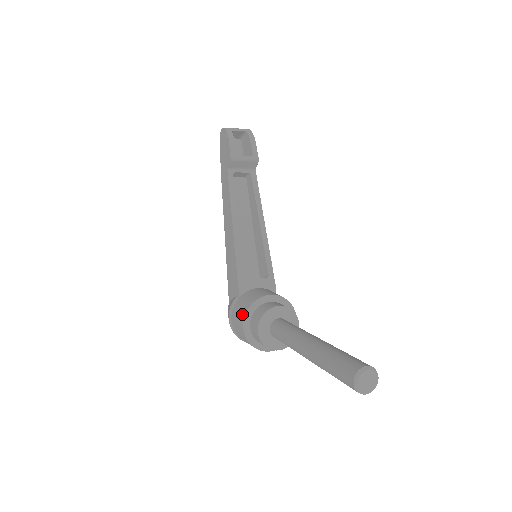
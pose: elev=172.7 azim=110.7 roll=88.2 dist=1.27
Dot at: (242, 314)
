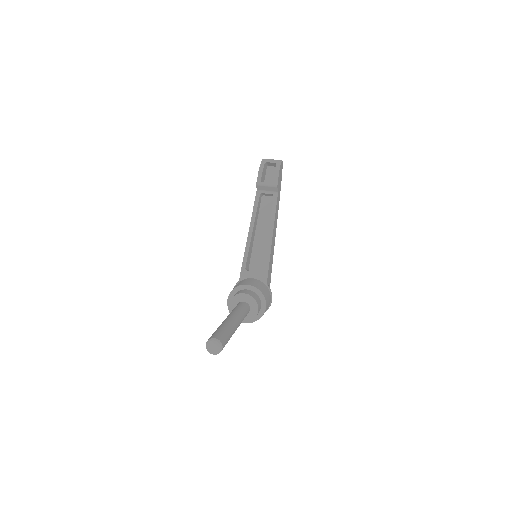
Dot at: (230, 293)
